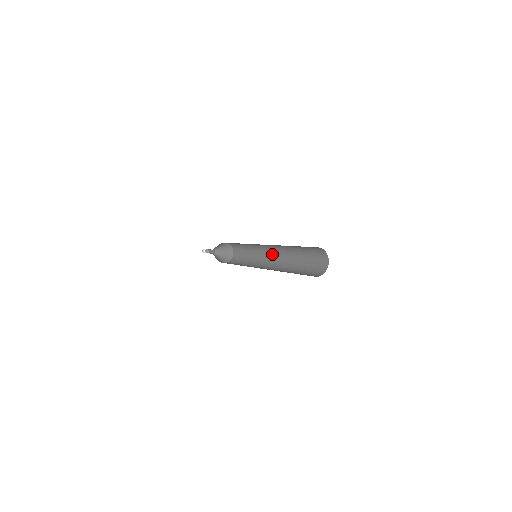
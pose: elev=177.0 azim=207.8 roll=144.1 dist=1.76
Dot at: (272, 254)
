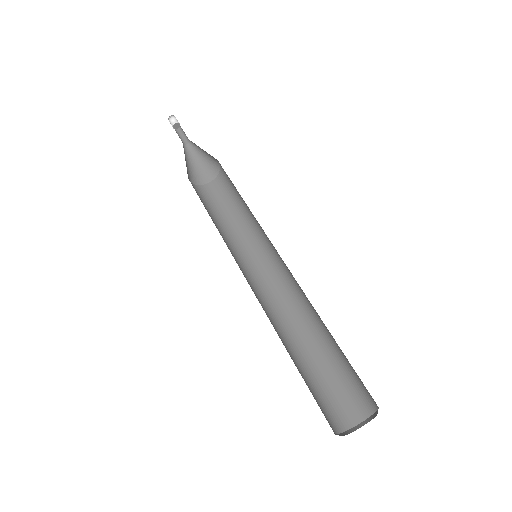
Dot at: (284, 266)
